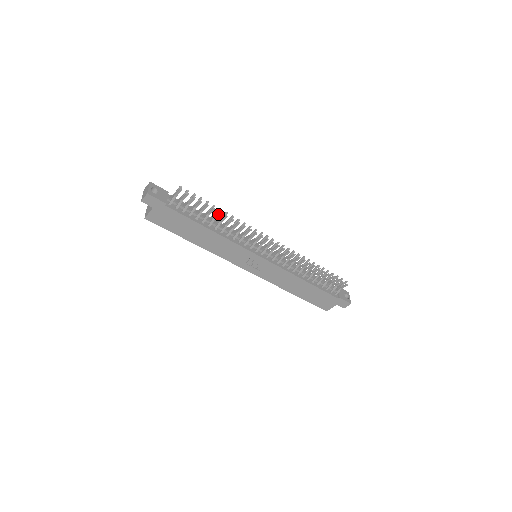
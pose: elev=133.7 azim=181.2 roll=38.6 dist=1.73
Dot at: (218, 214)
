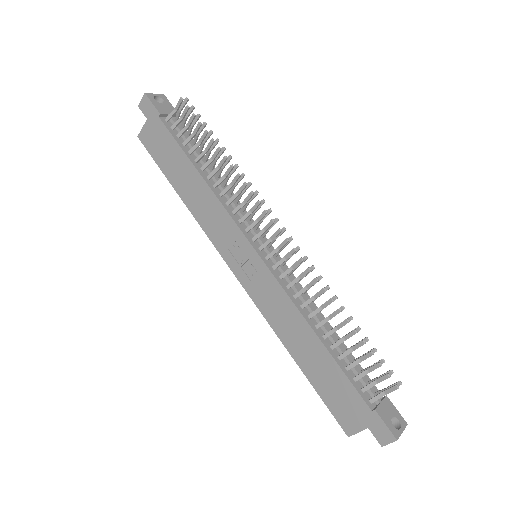
Dot at: (216, 151)
